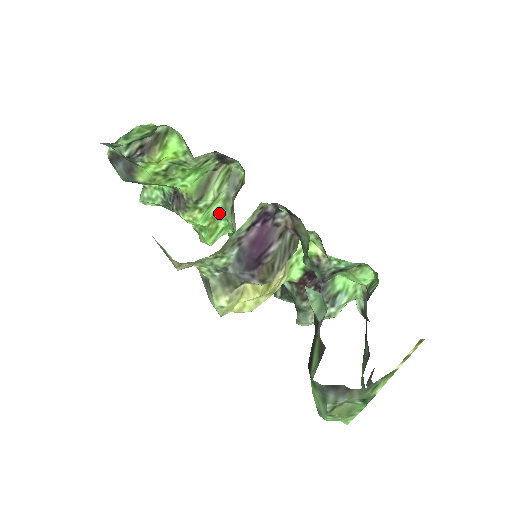
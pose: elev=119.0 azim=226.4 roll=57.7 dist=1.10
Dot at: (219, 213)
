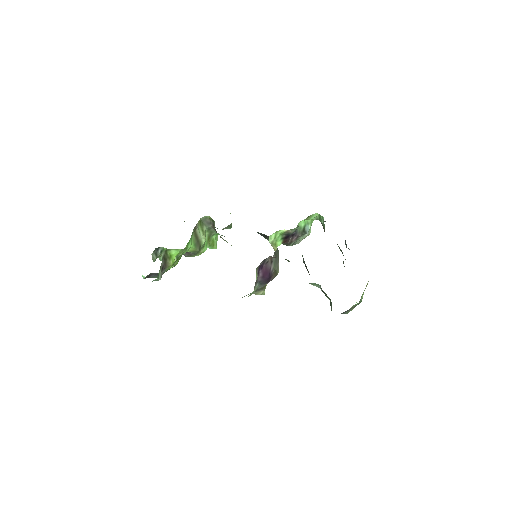
Dot at: (209, 236)
